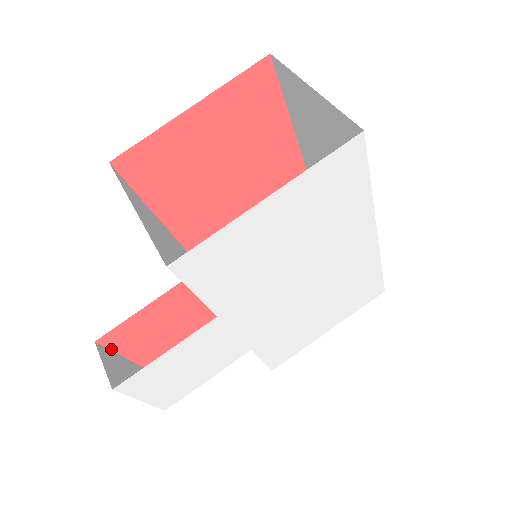
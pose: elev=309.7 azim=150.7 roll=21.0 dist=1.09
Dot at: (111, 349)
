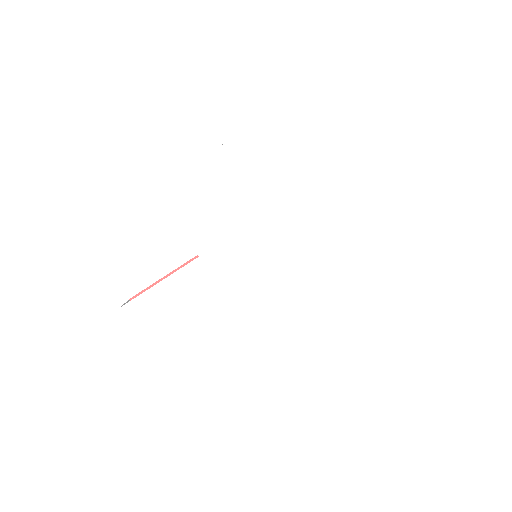
Dot at: occluded
